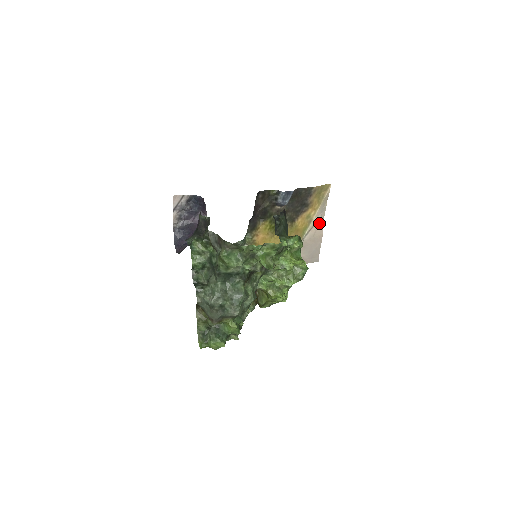
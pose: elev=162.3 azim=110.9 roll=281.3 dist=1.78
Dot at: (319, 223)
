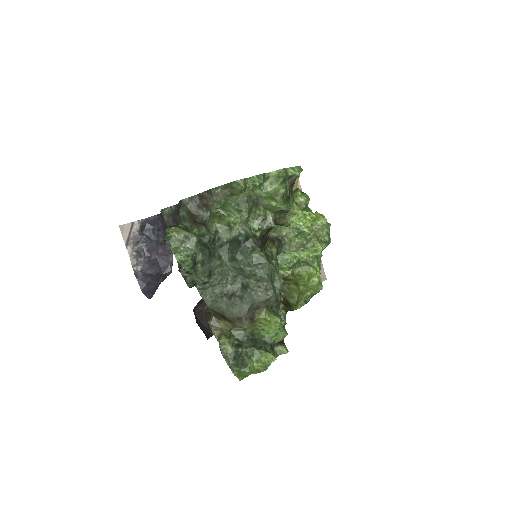
Dot at: occluded
